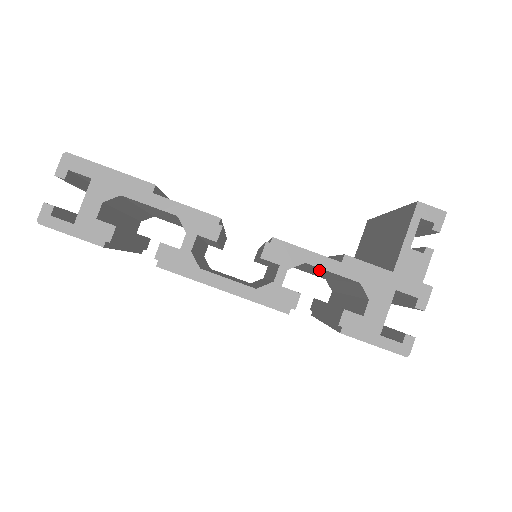
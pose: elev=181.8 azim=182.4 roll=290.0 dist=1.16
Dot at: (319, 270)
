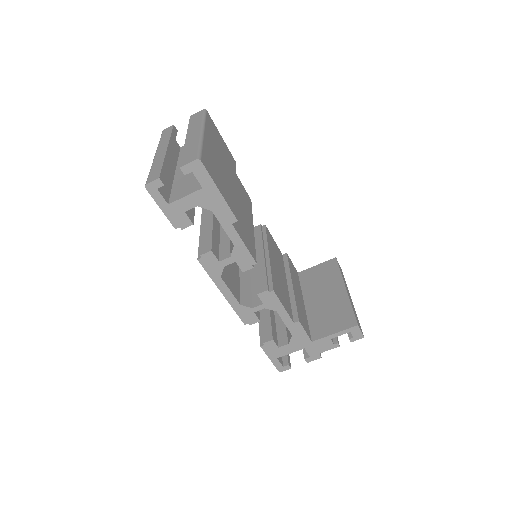
Dot at: occluded
